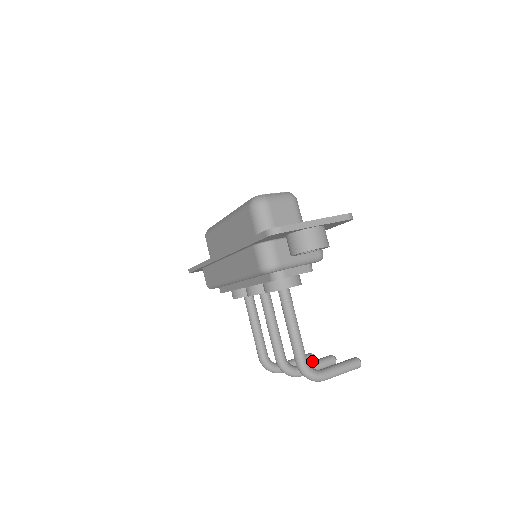
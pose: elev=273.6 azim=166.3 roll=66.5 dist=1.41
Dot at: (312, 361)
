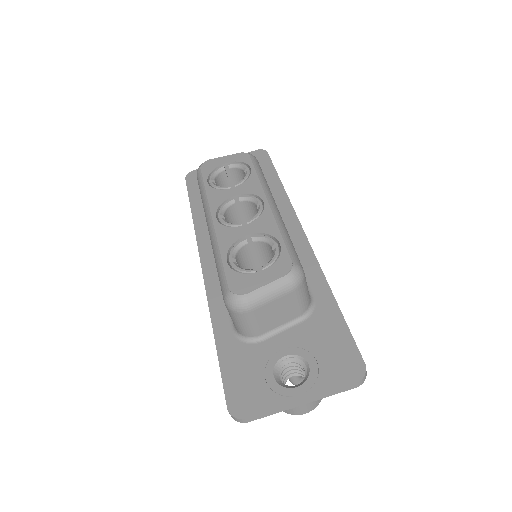
Dot at: occluded
